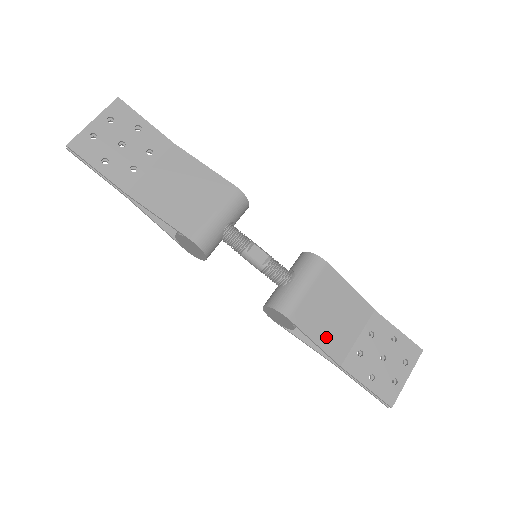
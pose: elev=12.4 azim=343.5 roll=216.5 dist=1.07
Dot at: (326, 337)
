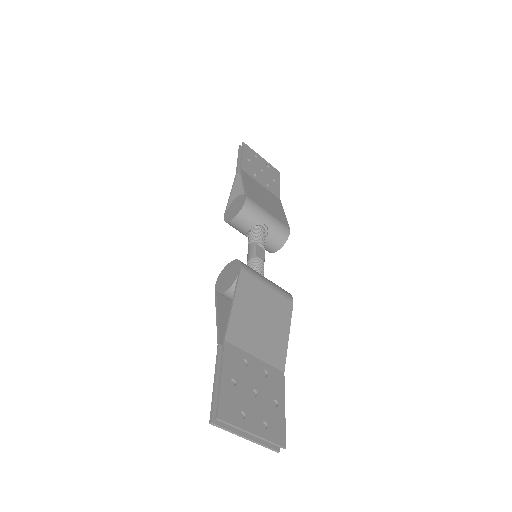
Dot at: (242, 315)
